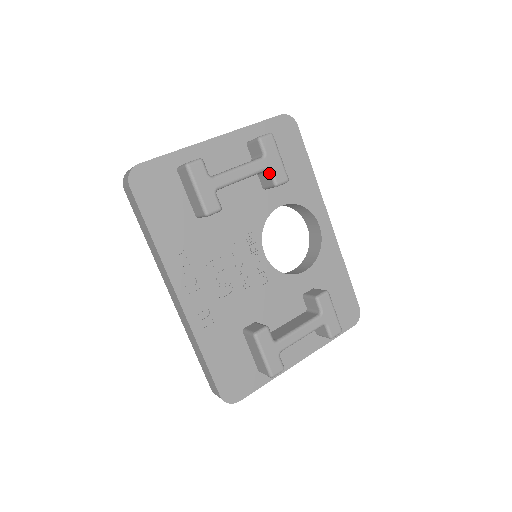
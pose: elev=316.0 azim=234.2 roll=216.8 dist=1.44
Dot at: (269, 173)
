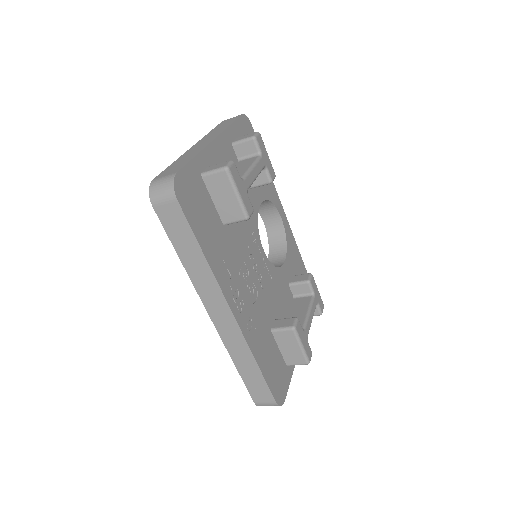
Dot at: (265, 171)
